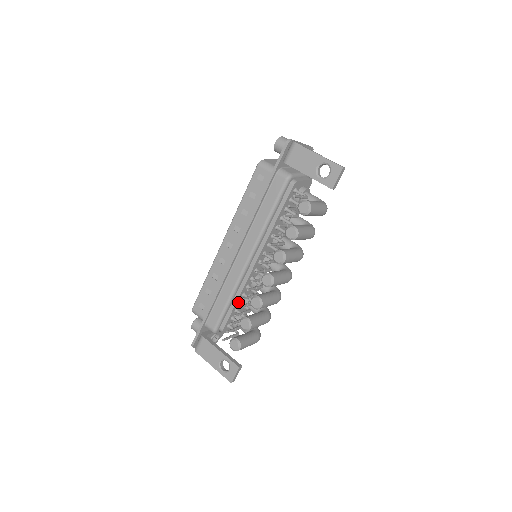
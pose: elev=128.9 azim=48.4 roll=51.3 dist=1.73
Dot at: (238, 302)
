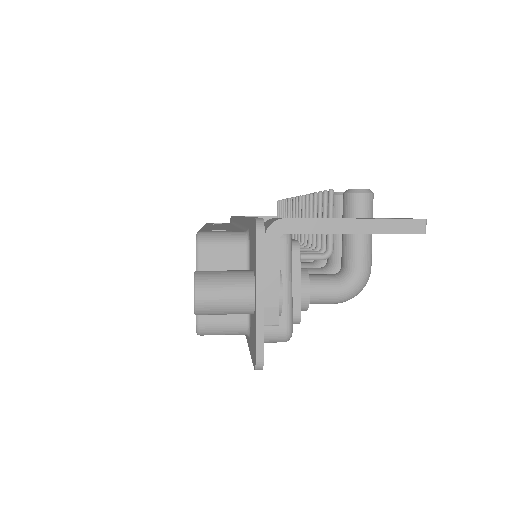
Dot at: occluded
